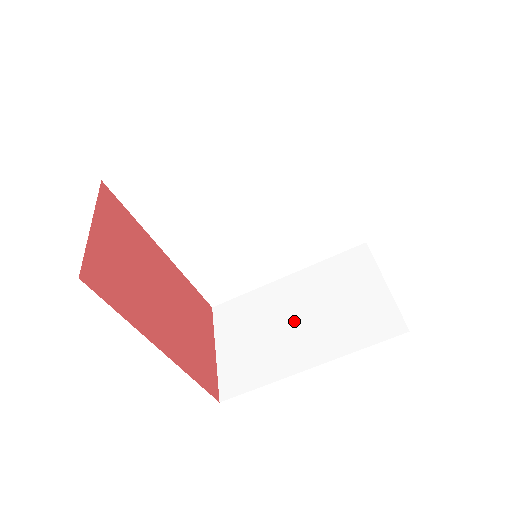
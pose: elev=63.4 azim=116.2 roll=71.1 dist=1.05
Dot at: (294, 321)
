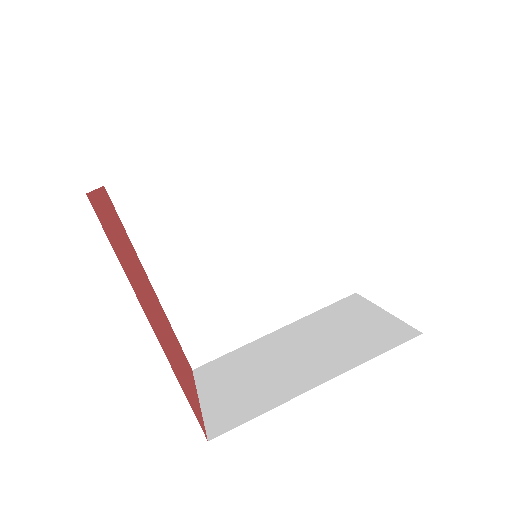
Dot at: (292, 356)
